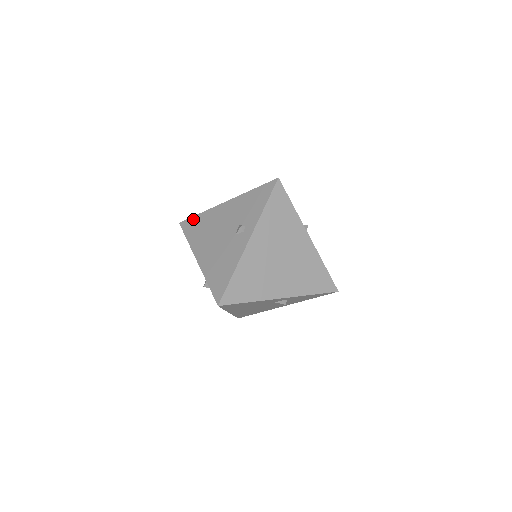
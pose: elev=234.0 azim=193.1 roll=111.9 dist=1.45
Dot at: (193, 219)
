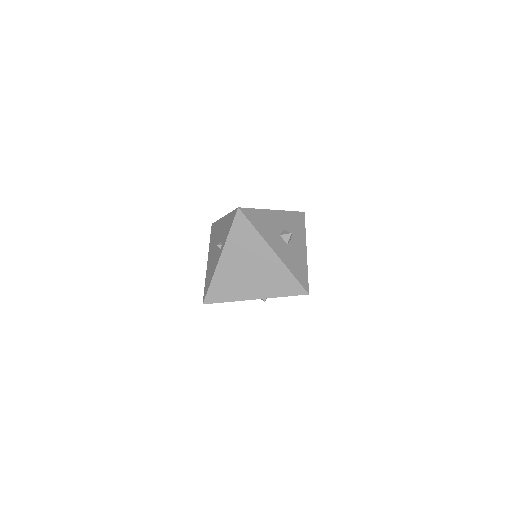
Dot at: (214, 224)
